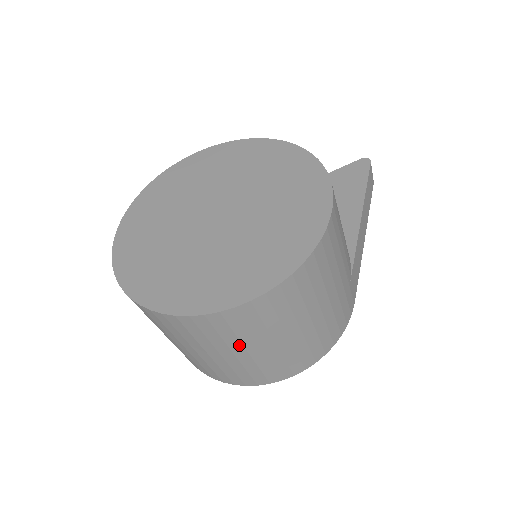
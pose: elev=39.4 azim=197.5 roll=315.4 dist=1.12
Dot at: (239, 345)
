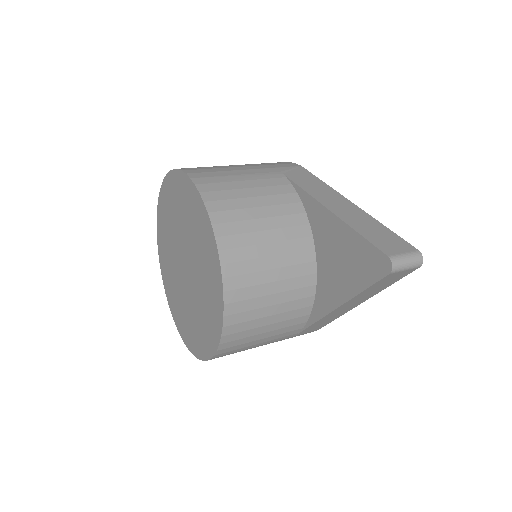
Dot at: occluded
